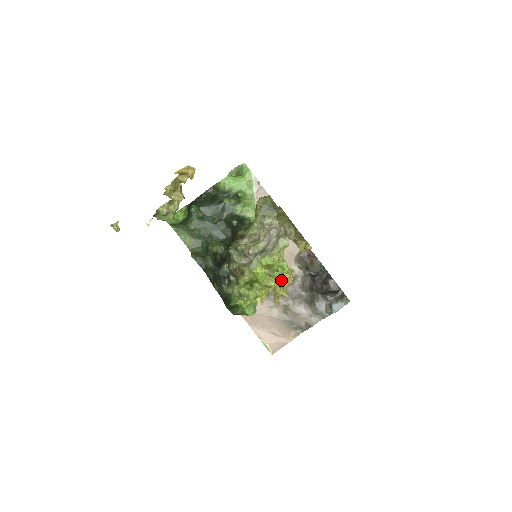
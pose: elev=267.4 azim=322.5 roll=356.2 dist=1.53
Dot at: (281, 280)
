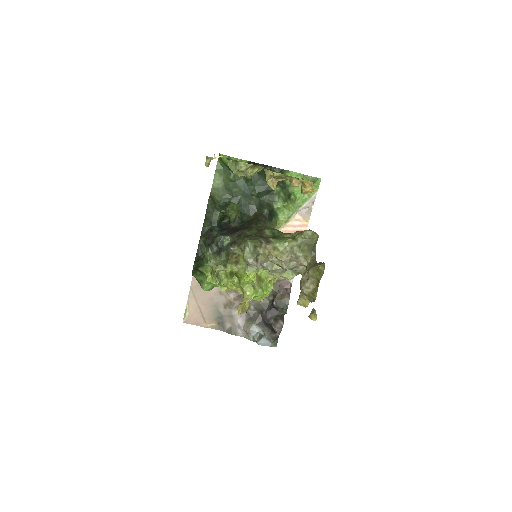
Dot at: occluded
